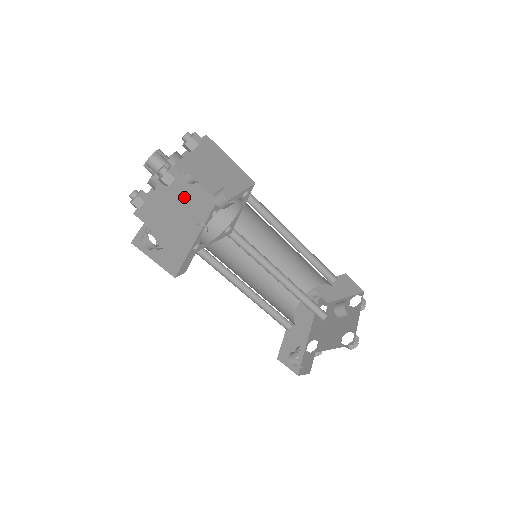
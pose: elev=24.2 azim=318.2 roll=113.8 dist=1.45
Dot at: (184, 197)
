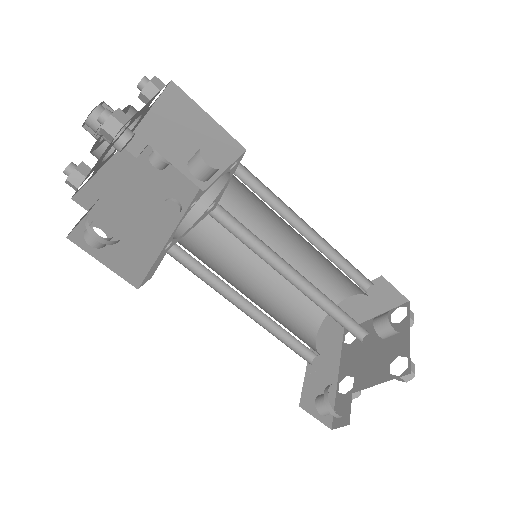
Dot at: (150, 184)
